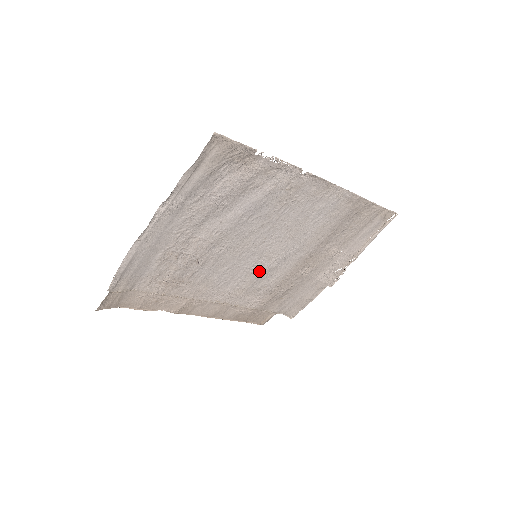
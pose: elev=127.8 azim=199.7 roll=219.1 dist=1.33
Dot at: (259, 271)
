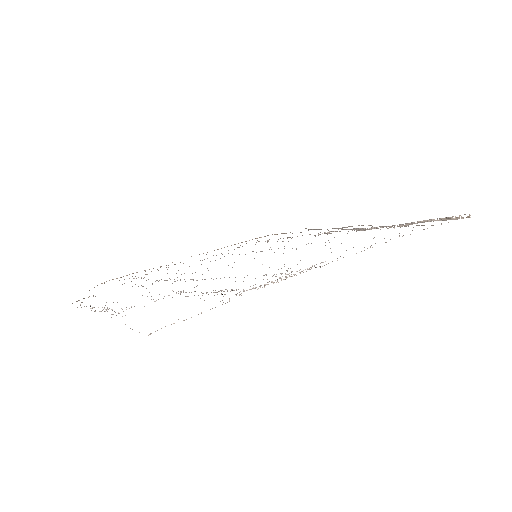
Dot at: occluded
